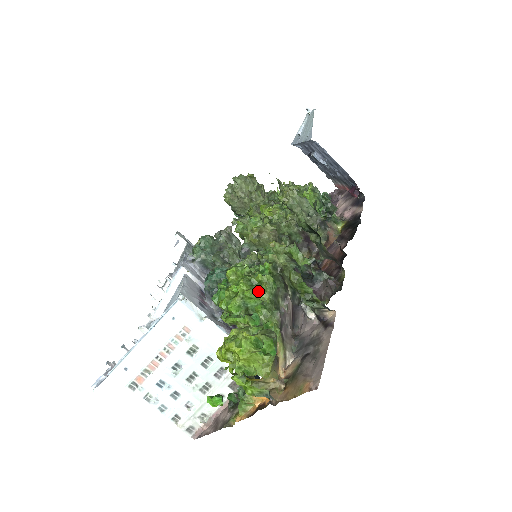
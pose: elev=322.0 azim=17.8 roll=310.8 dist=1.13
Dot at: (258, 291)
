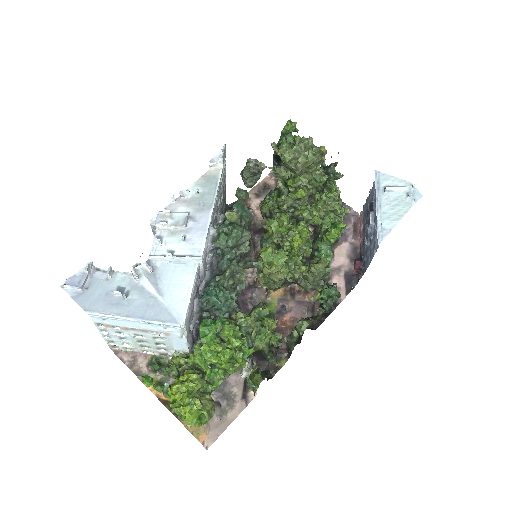
Dot at: (231, 369)
